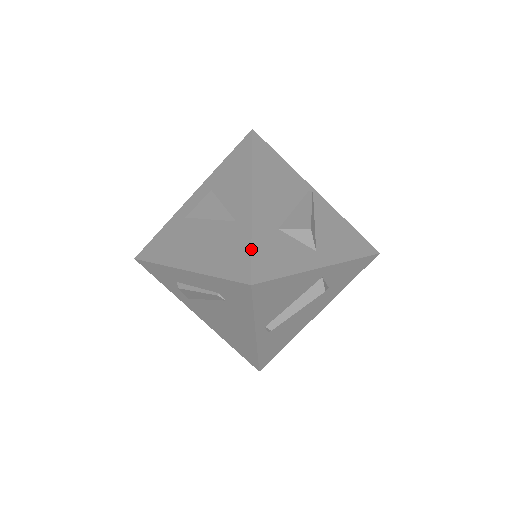
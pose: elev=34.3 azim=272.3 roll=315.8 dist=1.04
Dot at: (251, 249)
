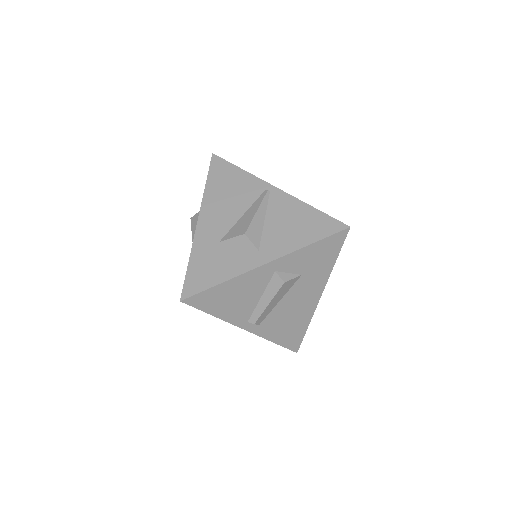
Dot at: occluded
